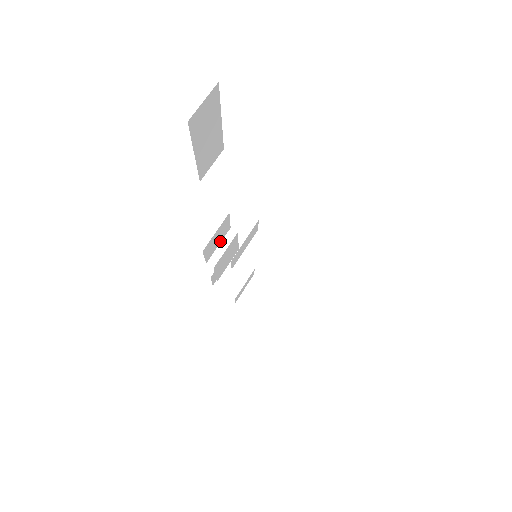
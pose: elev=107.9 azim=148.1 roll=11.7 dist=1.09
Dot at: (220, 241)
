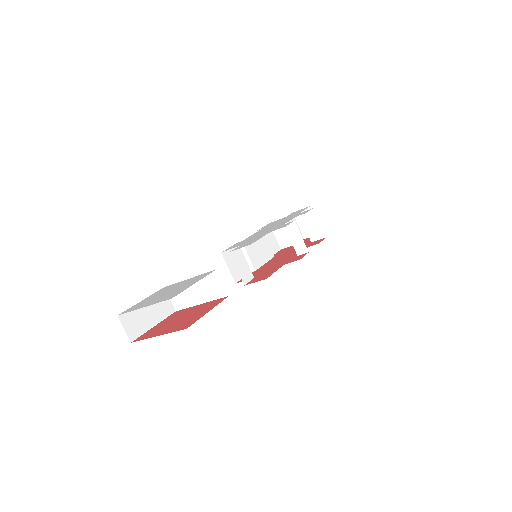
Dot at: occluded
